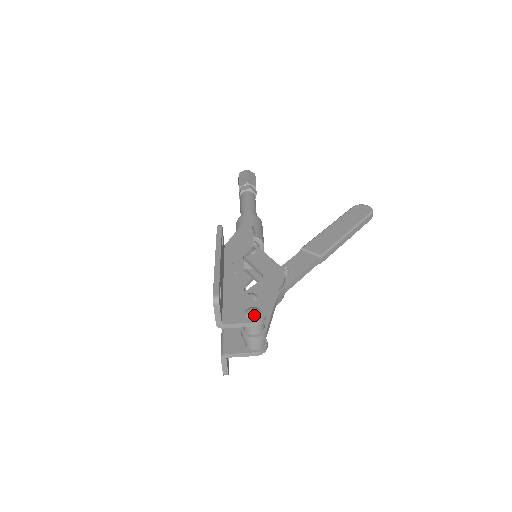
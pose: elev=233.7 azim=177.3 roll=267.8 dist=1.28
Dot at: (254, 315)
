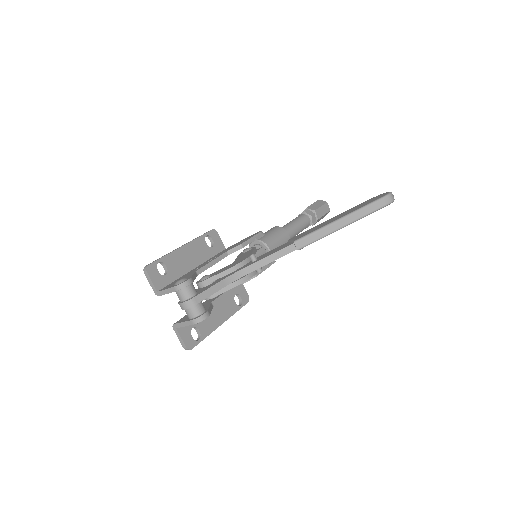
Dot at: (178, 282)
